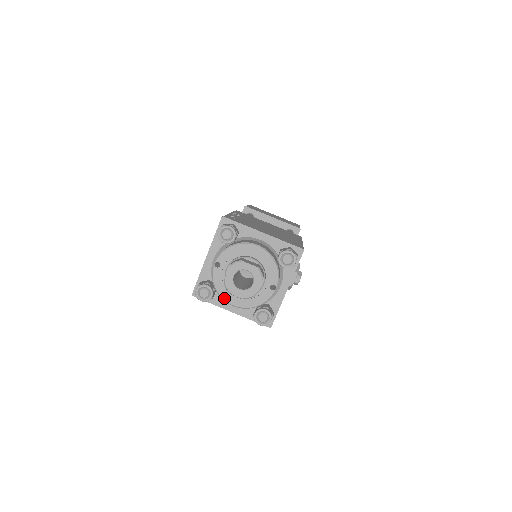
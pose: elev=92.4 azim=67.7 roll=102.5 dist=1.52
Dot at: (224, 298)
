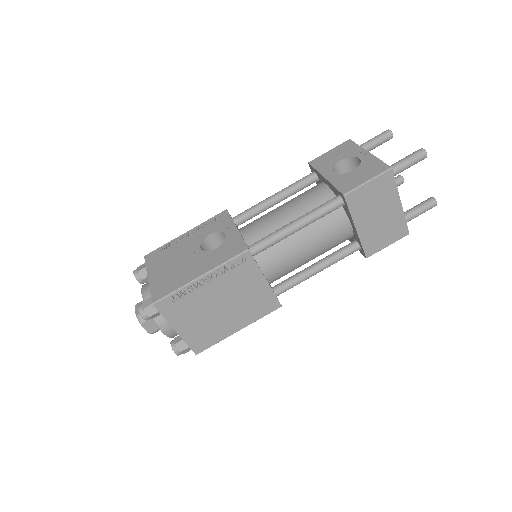
Dot at: occluded
